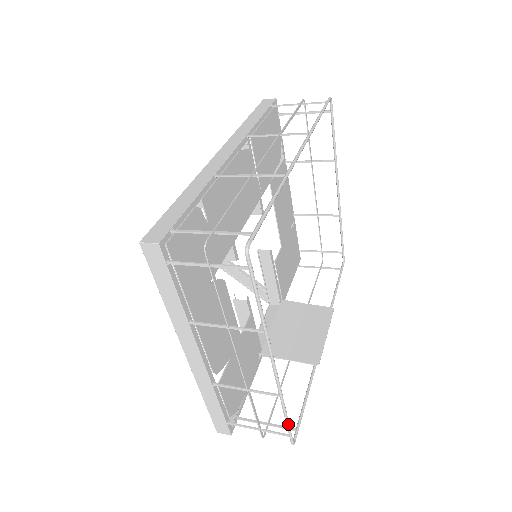
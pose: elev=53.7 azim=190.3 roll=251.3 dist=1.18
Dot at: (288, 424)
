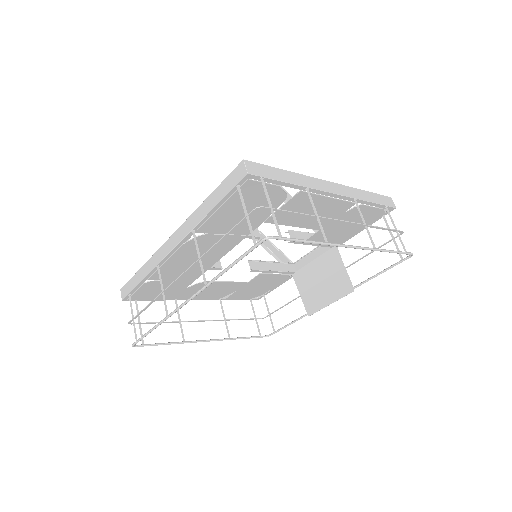
Dot at: occluded
